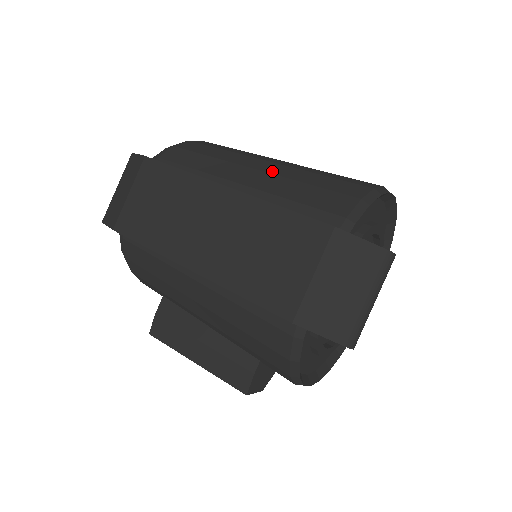
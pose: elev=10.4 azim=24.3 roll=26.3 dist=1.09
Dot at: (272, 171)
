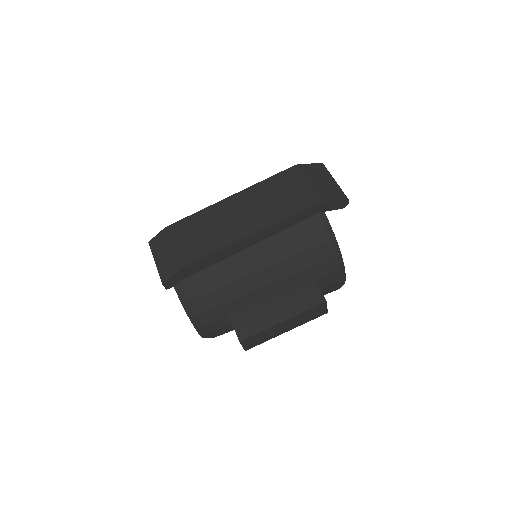
Dot at: occluded
